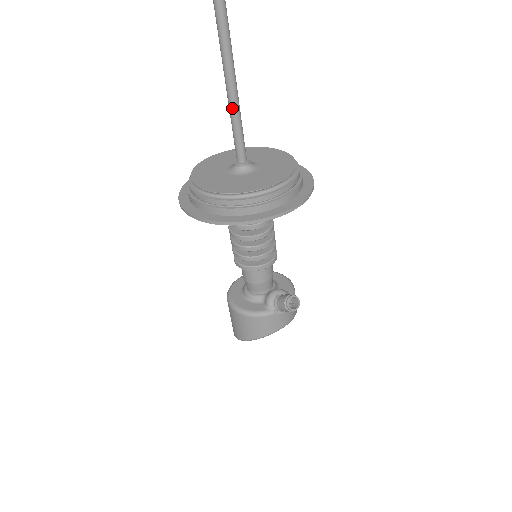
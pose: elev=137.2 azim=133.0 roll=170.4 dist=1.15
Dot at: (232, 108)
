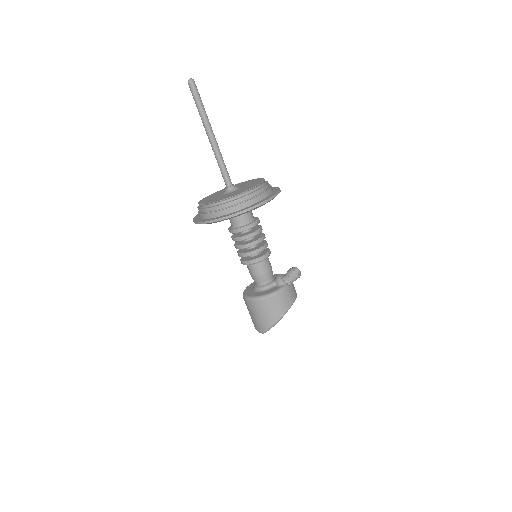
Dot at: (217, 151)
